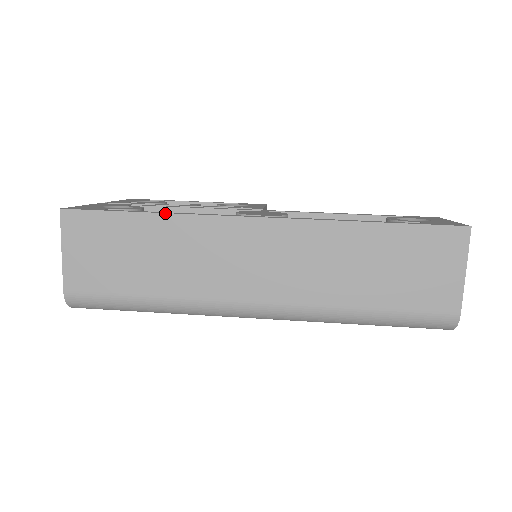
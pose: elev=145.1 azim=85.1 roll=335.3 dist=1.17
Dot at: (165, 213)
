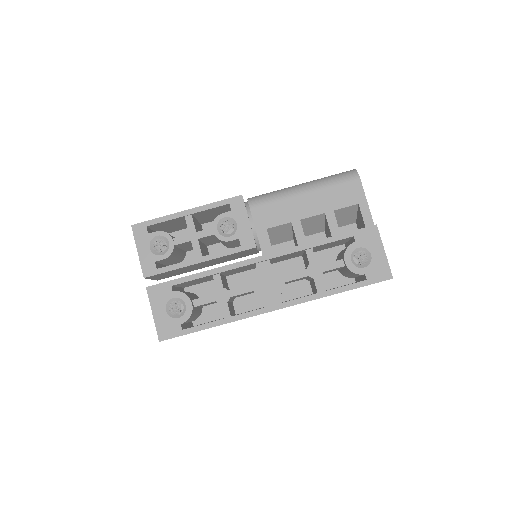
Dot at: occluded
